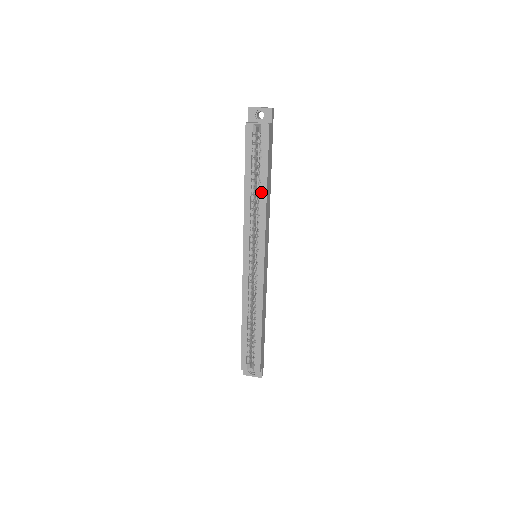
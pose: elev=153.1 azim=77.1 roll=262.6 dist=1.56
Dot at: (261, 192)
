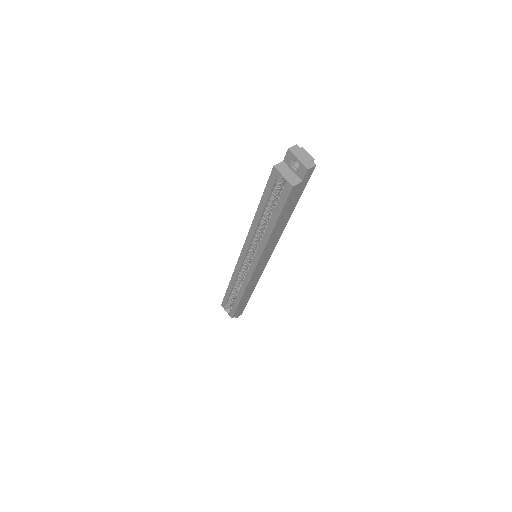
Dot at: (268, 228)
